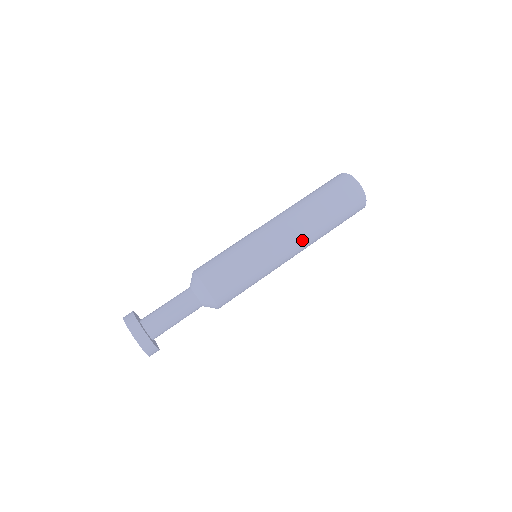
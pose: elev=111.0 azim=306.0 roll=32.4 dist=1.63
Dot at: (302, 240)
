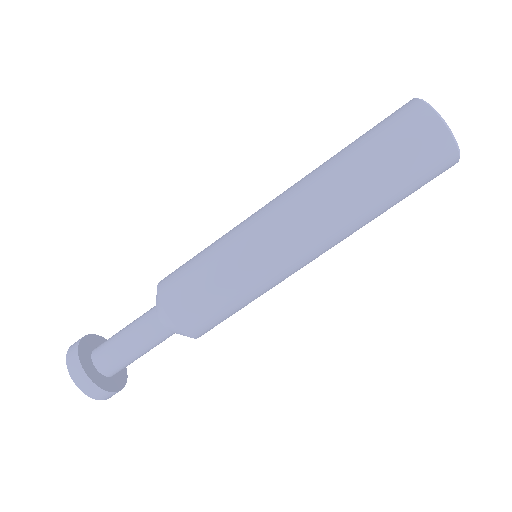
Dot at: occluded
